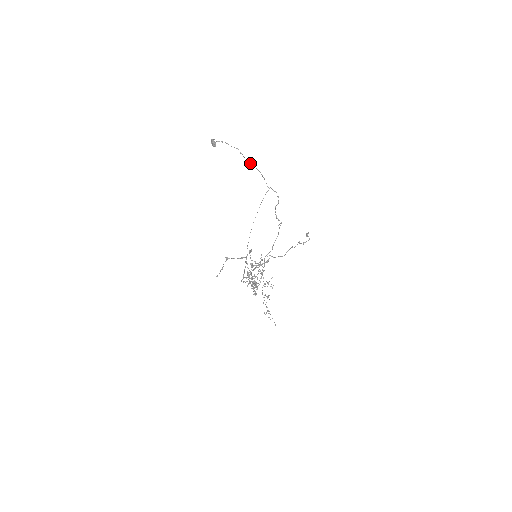
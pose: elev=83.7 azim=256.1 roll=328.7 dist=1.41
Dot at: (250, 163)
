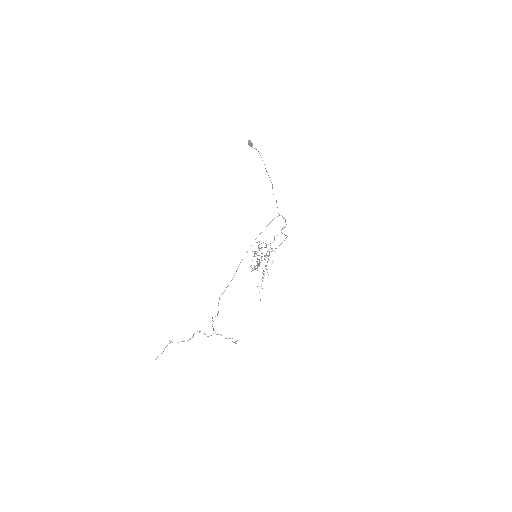
Dot at: occluded
